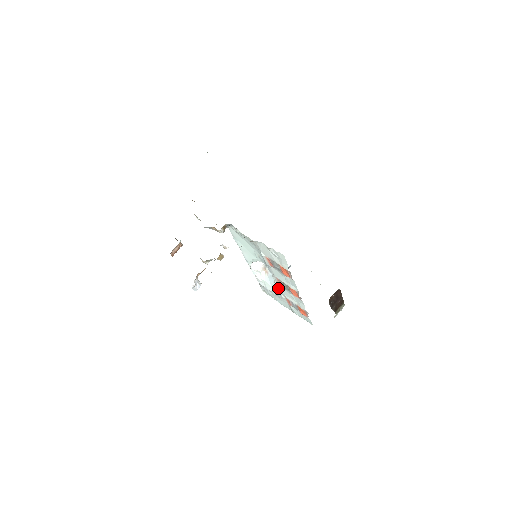
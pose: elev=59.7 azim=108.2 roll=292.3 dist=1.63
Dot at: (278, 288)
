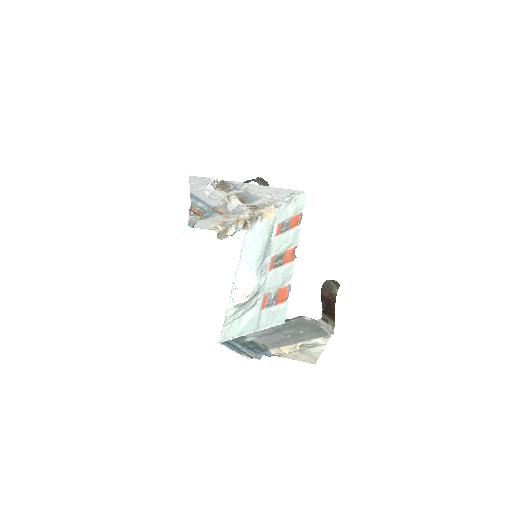
Dot at: (258, 293)
